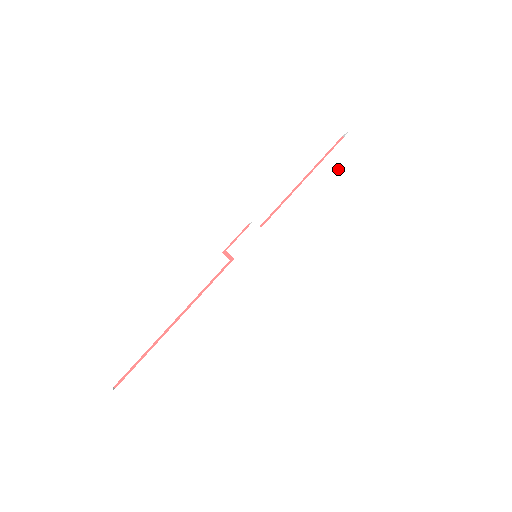
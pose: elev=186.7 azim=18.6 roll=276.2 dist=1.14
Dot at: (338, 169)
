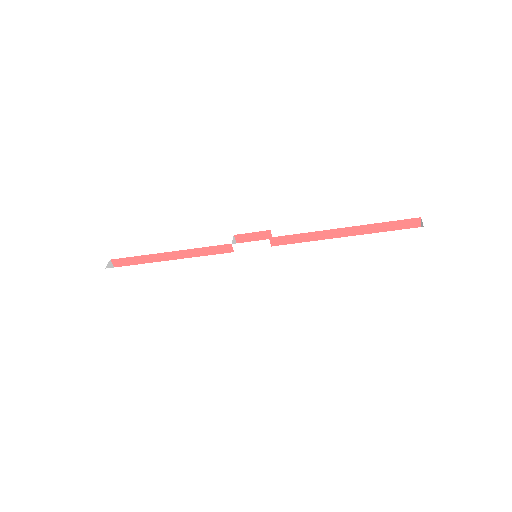
Dot at: (379, 247)
